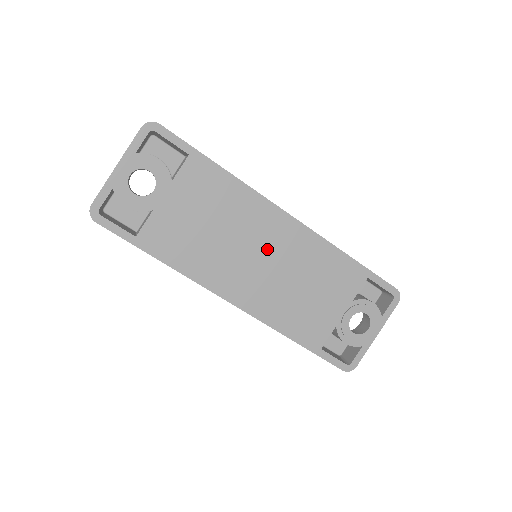
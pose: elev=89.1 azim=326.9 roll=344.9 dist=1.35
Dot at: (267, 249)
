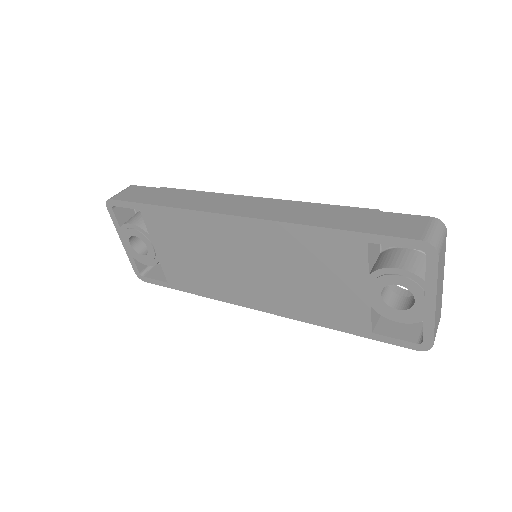
Dot at: (245, 256)
